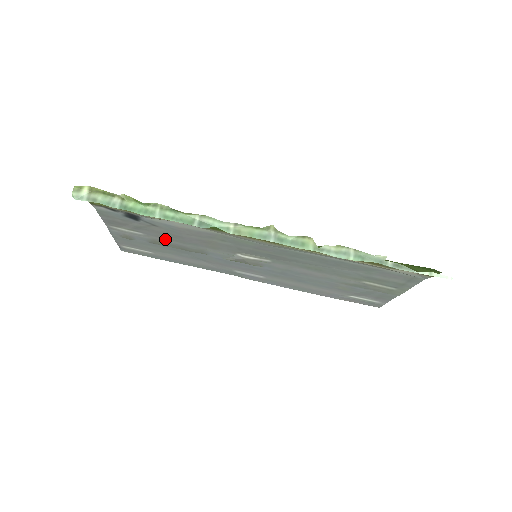
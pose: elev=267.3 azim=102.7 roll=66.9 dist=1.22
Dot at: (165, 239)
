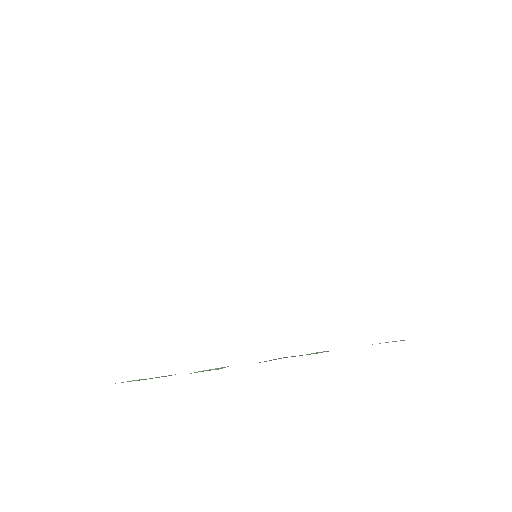
Dot at: occluded
